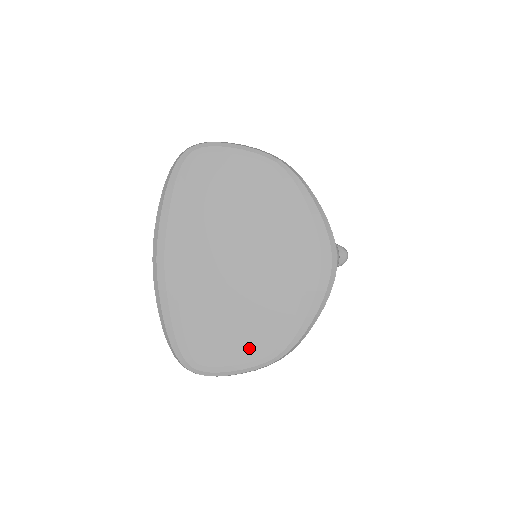
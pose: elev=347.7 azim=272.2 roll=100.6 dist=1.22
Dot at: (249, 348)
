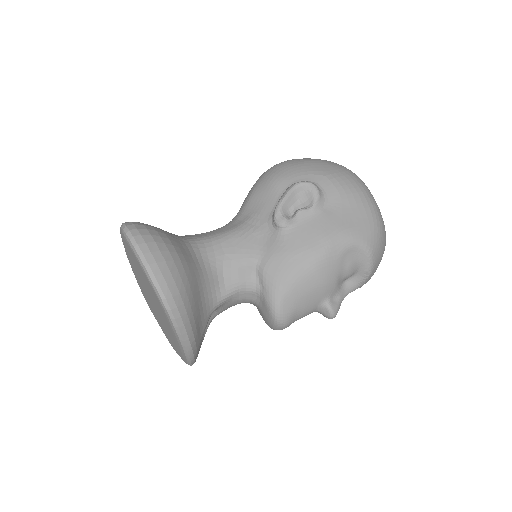
Dot at: occluded
